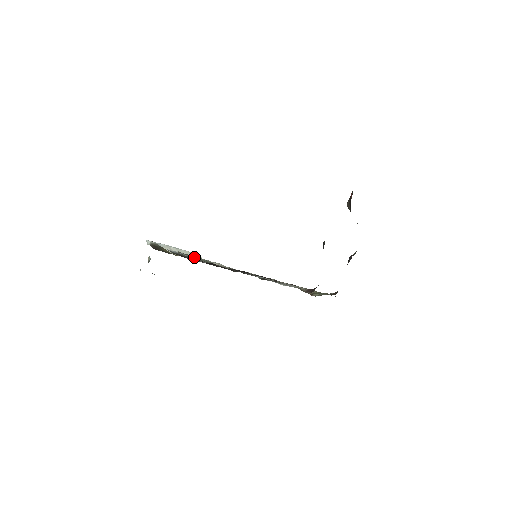
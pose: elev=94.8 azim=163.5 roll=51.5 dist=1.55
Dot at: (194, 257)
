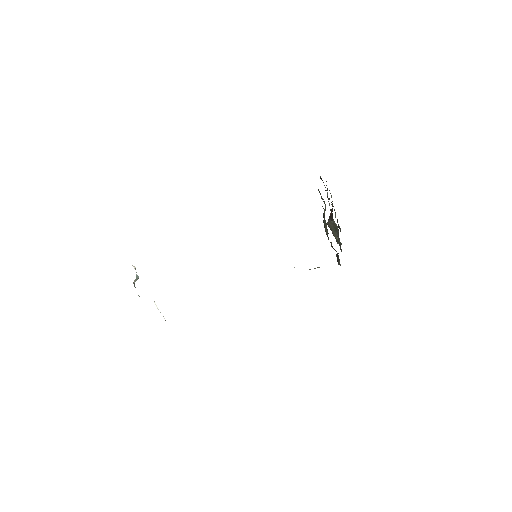
Dot at: occluded
